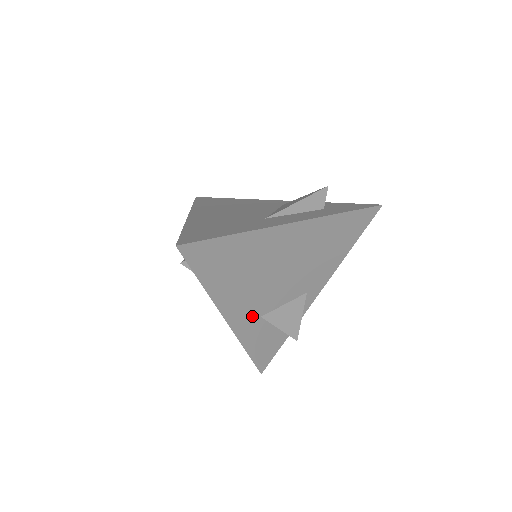
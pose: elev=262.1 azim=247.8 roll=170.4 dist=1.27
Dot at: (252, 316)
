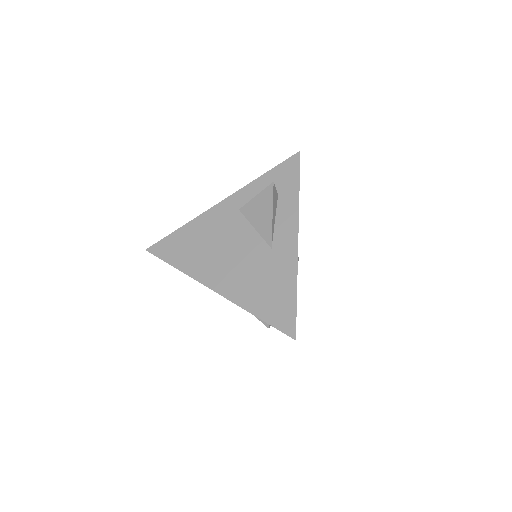
Dot at: occluded
